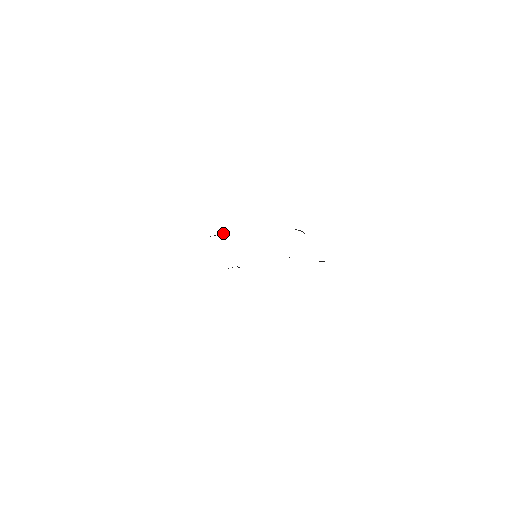
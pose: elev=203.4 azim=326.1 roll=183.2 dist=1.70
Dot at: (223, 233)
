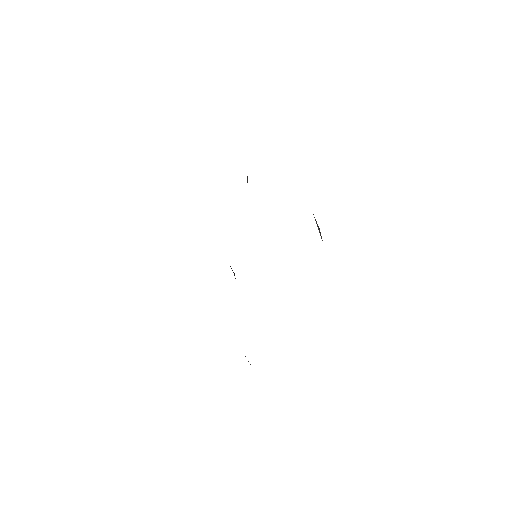
Dot at: occluded
